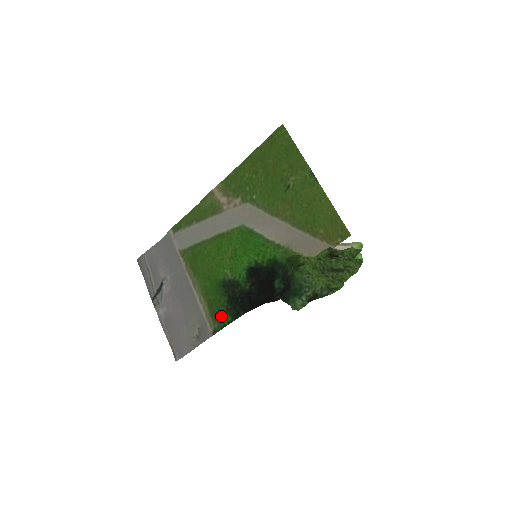
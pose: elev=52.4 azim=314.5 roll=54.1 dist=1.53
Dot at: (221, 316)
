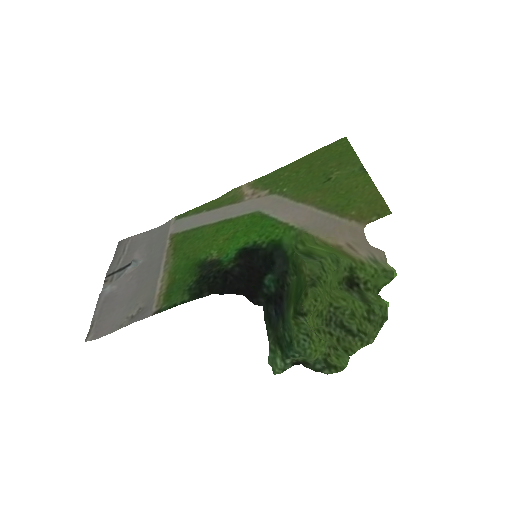
Dot at: (177, 295)
